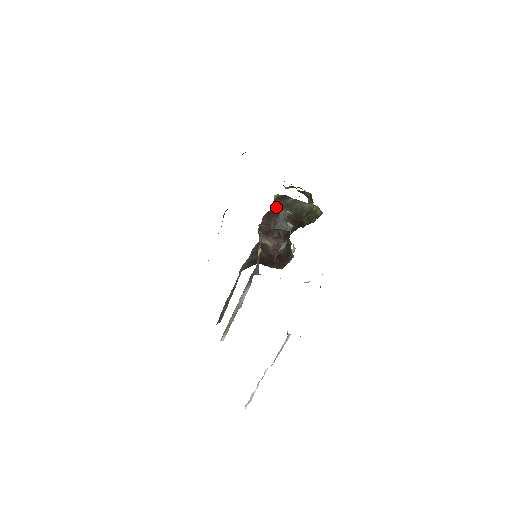
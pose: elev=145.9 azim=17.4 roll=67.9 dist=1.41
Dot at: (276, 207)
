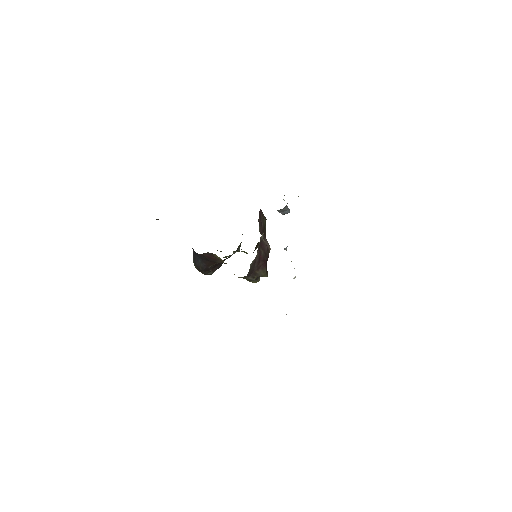
Dot at: occluded
